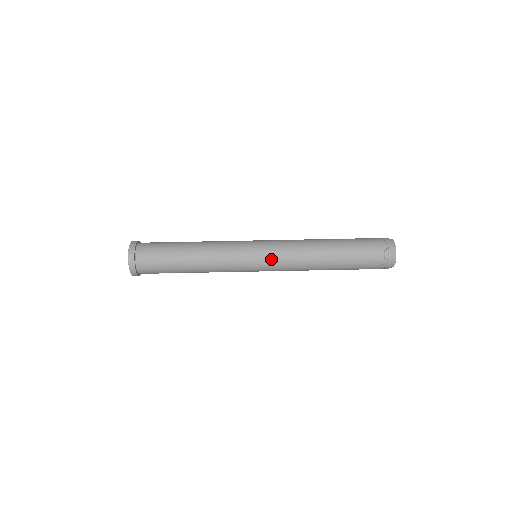
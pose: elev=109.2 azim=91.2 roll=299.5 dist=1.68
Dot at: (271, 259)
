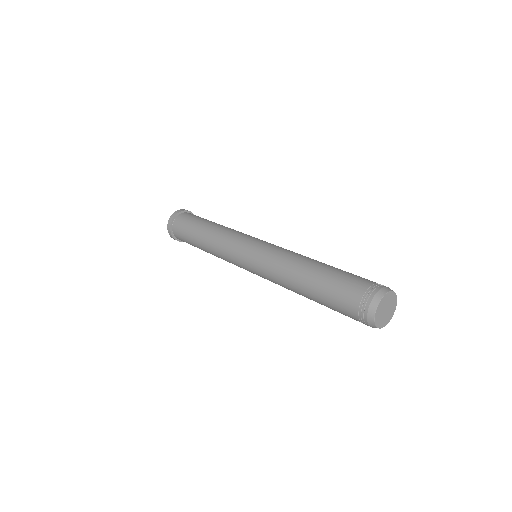
Dot at: (264, 246)
